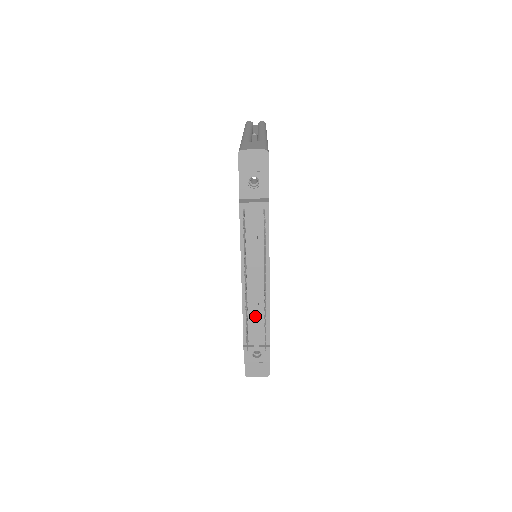
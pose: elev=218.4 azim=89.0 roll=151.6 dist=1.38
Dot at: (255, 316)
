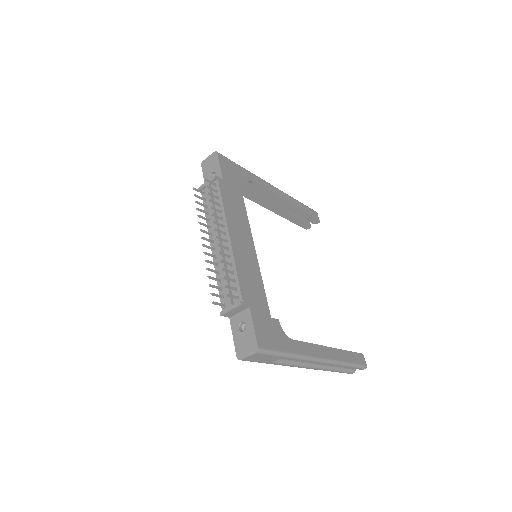
Dot at: (223, 274)
